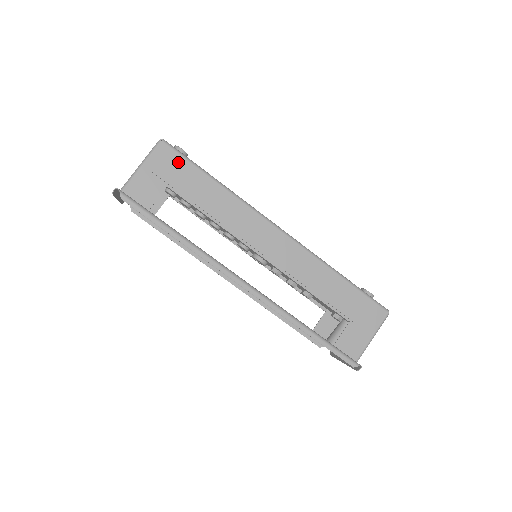
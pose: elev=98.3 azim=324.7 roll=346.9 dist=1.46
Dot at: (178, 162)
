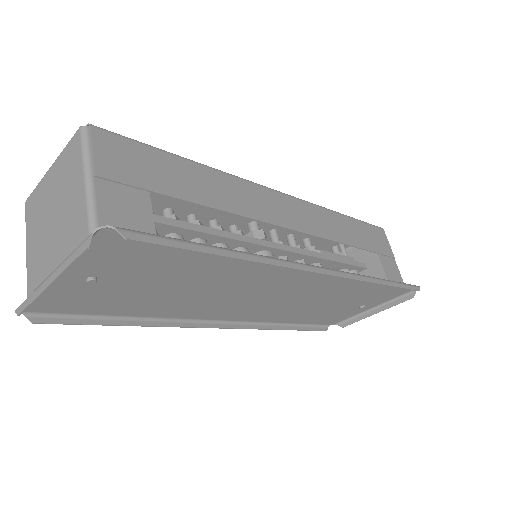
Dot at: (135, 151)
